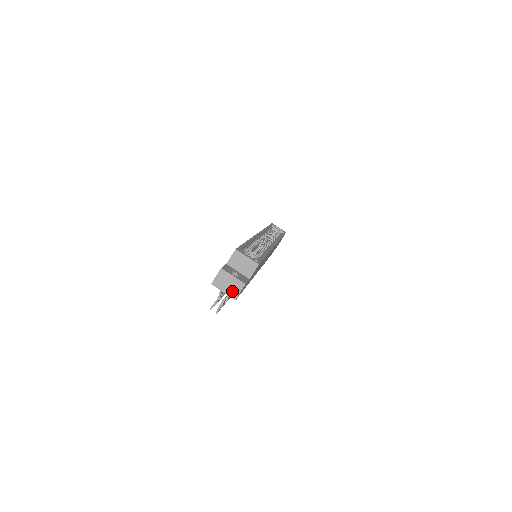
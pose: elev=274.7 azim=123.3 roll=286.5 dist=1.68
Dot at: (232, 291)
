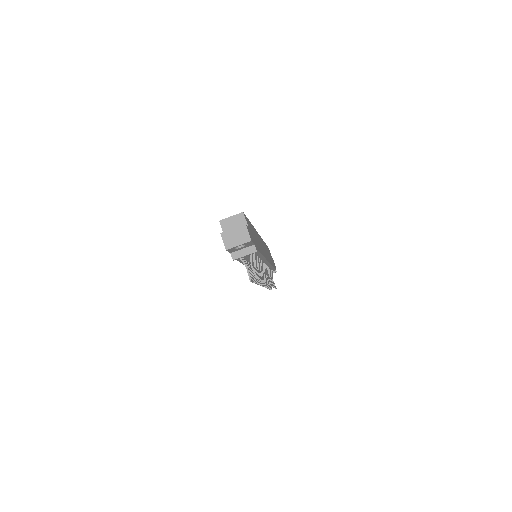
Dot at: (243, 238)
